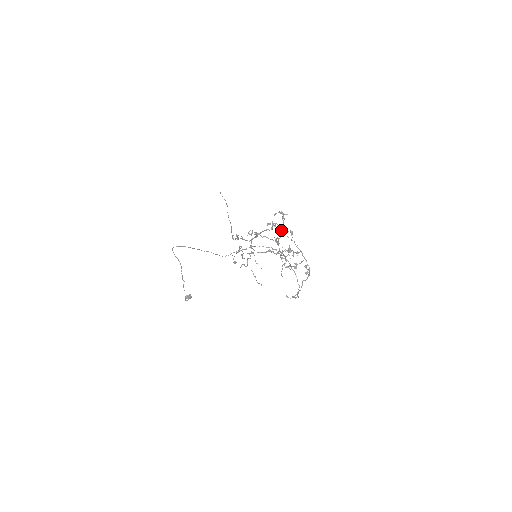
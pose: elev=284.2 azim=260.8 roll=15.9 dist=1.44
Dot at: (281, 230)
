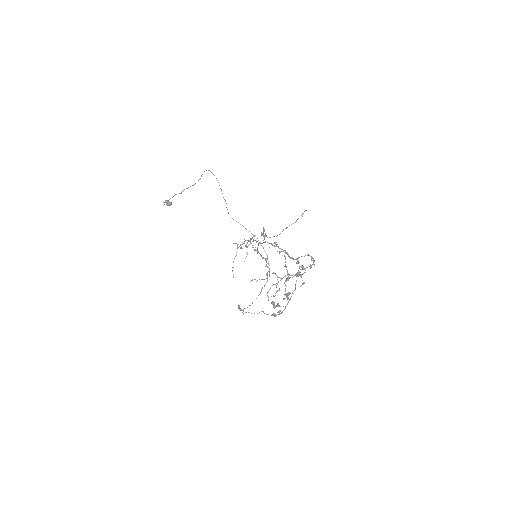
Dot at: (301, 275)
